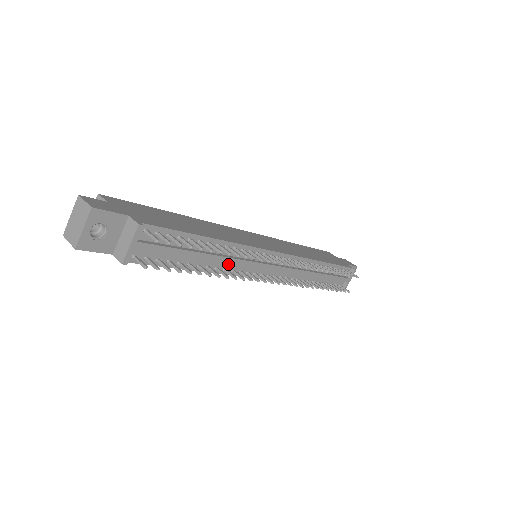
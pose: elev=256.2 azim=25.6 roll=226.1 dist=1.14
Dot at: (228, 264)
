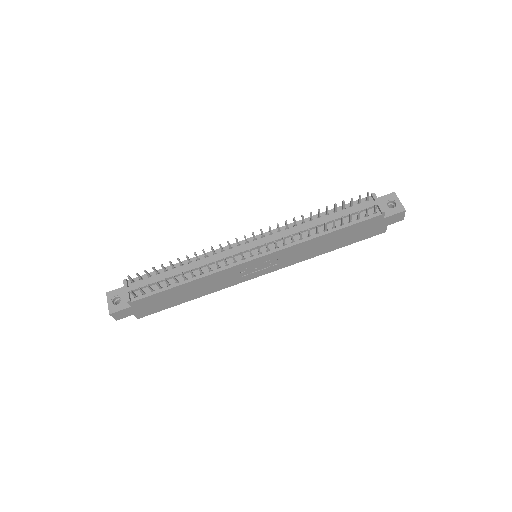
Dot at: (210, 267)
